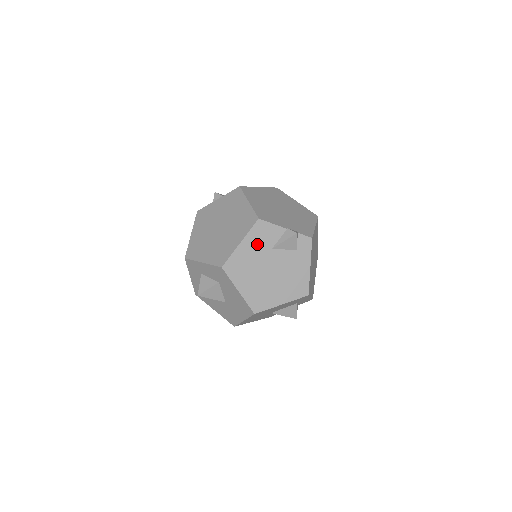
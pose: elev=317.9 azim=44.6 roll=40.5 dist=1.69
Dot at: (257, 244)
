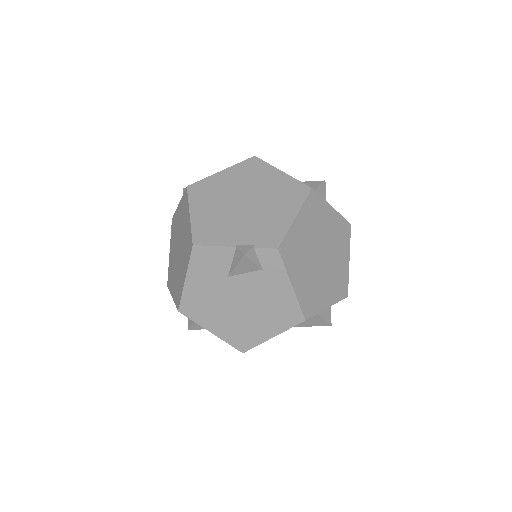
Dot at: (206, 276)
